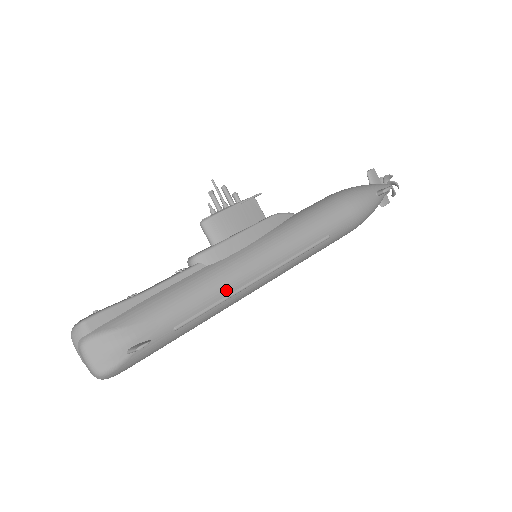
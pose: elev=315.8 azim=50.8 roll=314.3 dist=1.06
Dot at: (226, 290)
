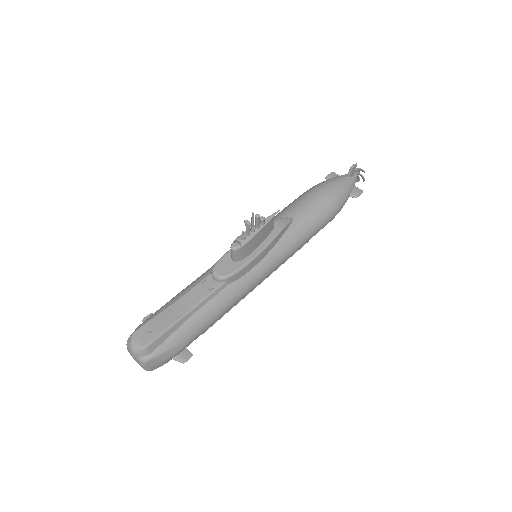
Dot at: (238, 302)
